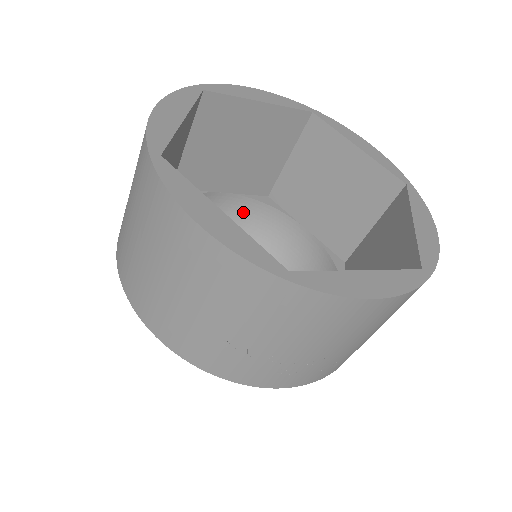
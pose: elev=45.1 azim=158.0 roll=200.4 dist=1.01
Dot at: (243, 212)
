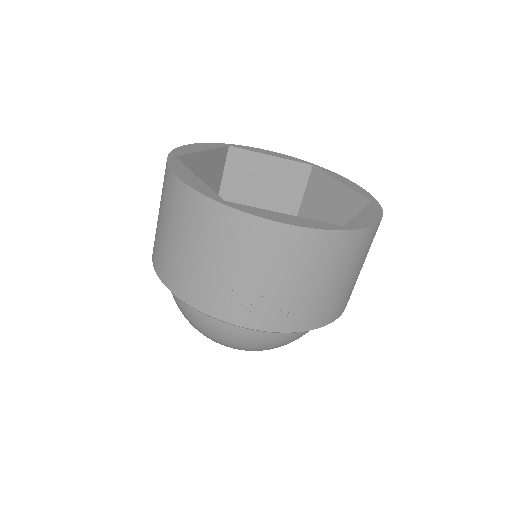
Dot at: occluded
